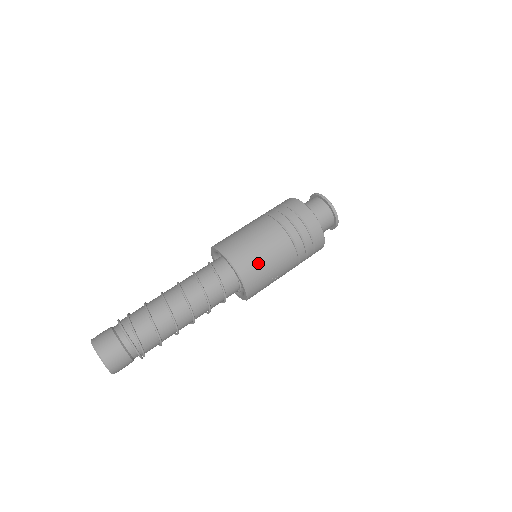
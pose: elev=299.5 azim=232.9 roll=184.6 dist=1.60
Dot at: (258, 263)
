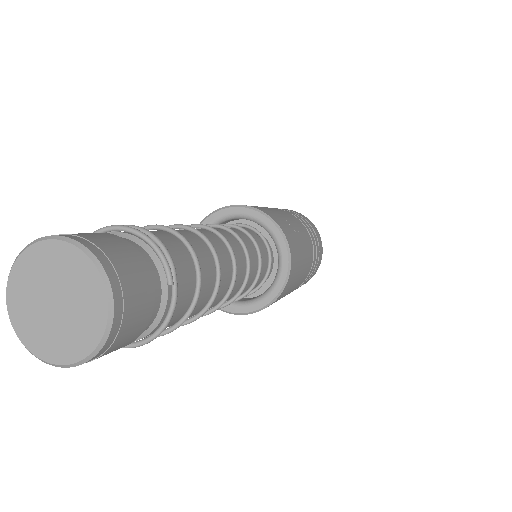
Dot at: occluded
